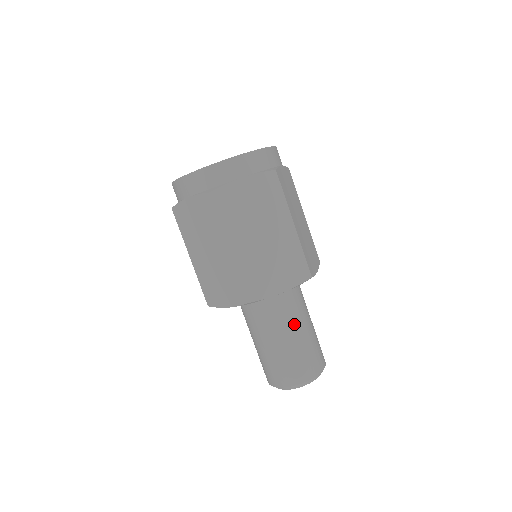
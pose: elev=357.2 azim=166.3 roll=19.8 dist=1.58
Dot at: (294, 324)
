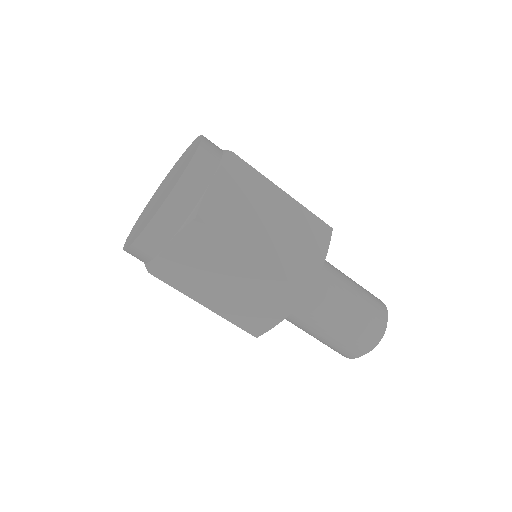
Dot at: (342, 285)
